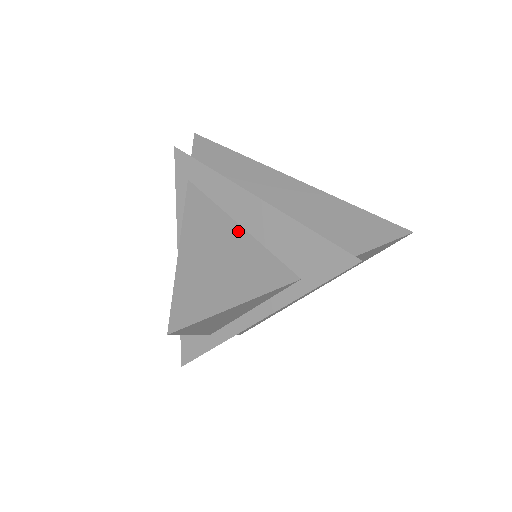
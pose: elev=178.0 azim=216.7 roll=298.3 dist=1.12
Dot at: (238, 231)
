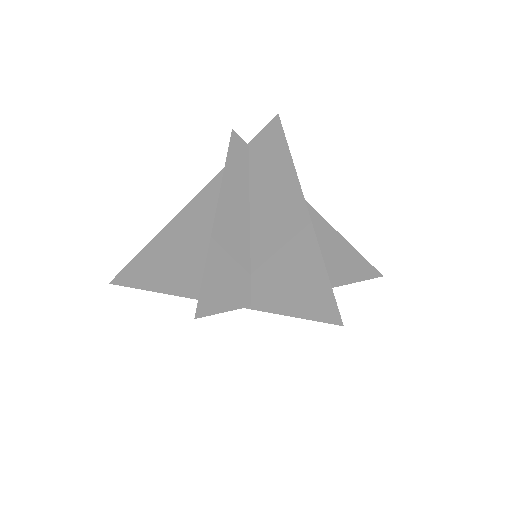
Dot at: (208, 232)
